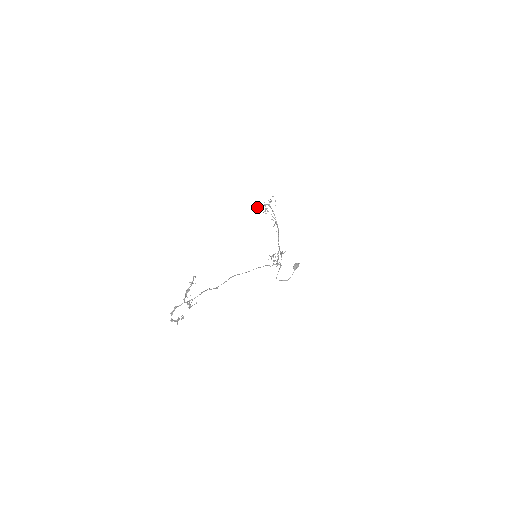
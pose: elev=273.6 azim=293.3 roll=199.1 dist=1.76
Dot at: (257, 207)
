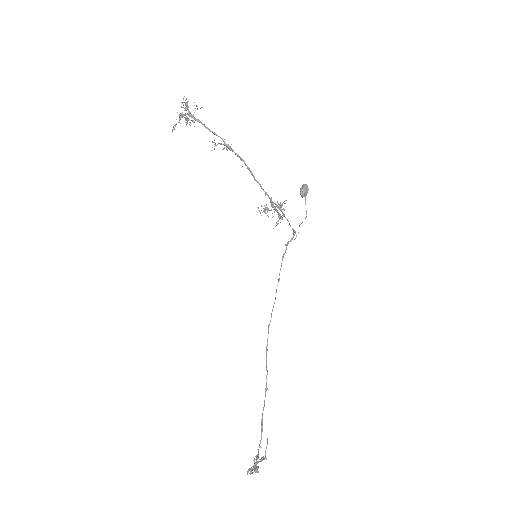
Dot at: occluded
